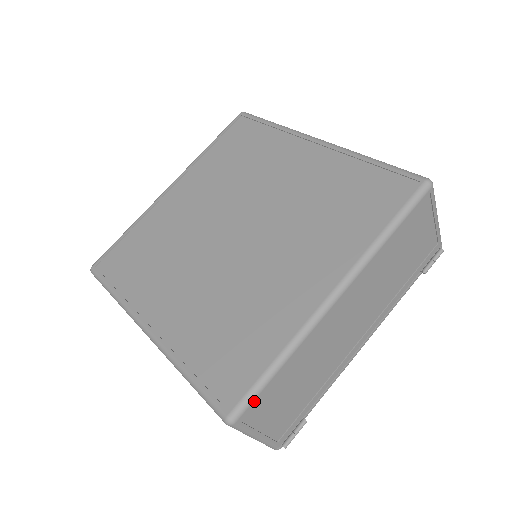
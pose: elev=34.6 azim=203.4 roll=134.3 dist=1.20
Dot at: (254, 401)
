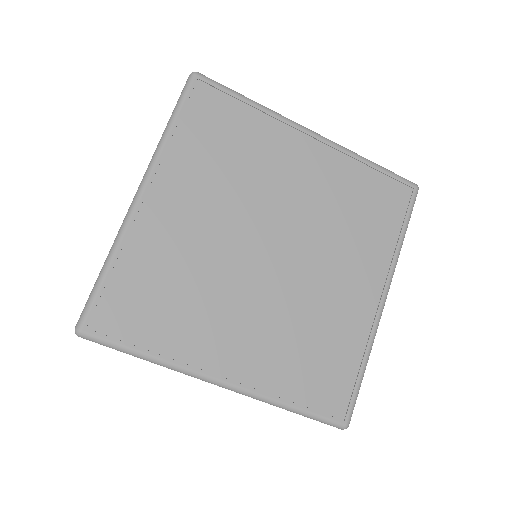
Dot at: (354, 403)
